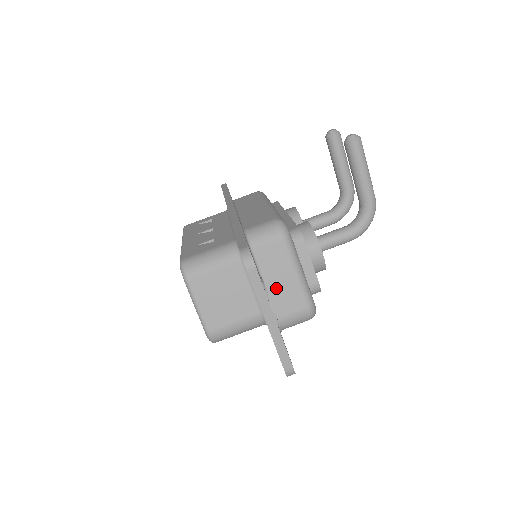
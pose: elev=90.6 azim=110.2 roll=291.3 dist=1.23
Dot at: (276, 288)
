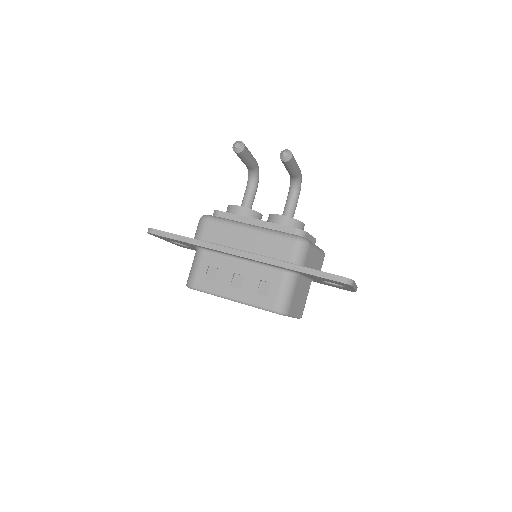
Dot at: (315, 266)
